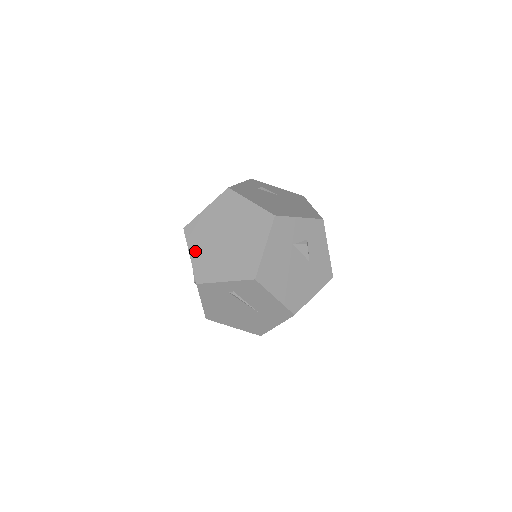
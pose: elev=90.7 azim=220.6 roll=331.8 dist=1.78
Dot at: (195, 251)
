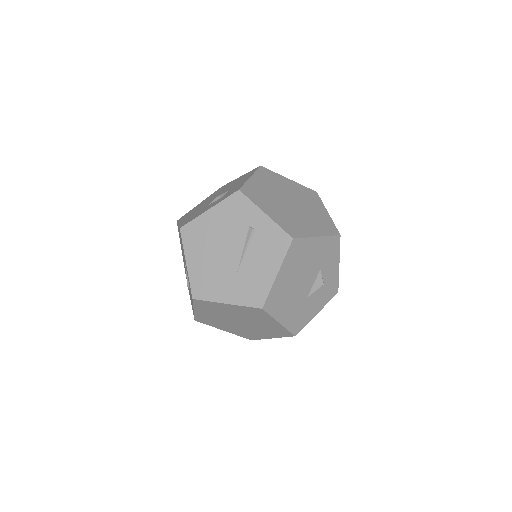
Dot at: (258, 180)
